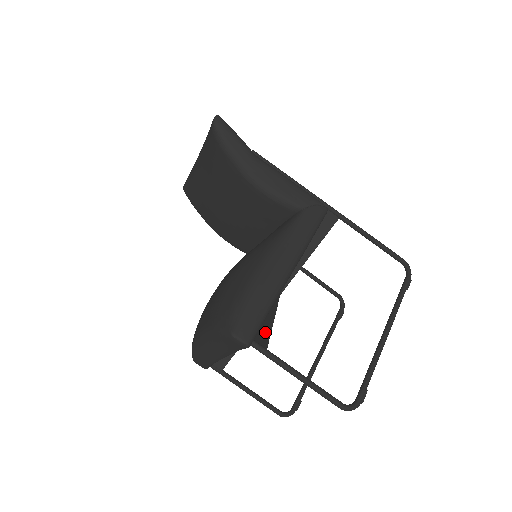
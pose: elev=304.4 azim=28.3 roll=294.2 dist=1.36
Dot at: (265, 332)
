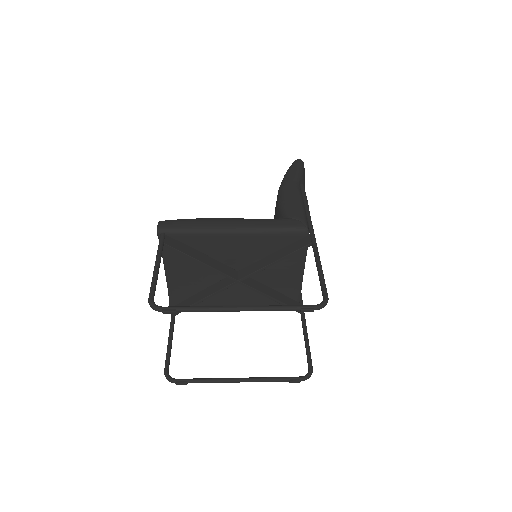
Dot at: (181, 248)
